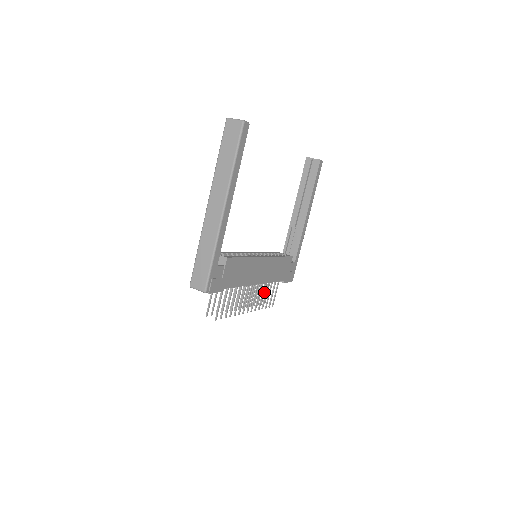
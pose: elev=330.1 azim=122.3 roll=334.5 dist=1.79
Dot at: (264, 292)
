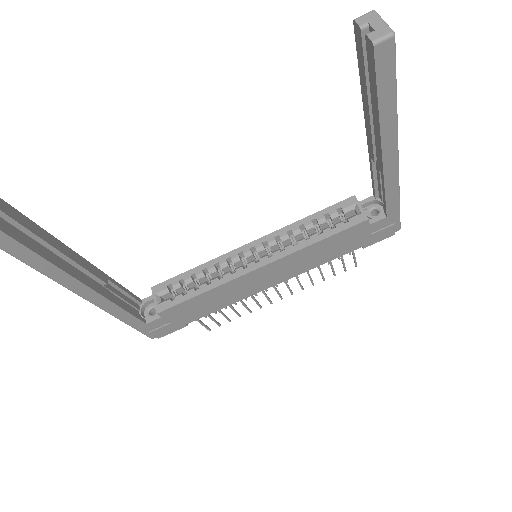
Dot at: occluded
